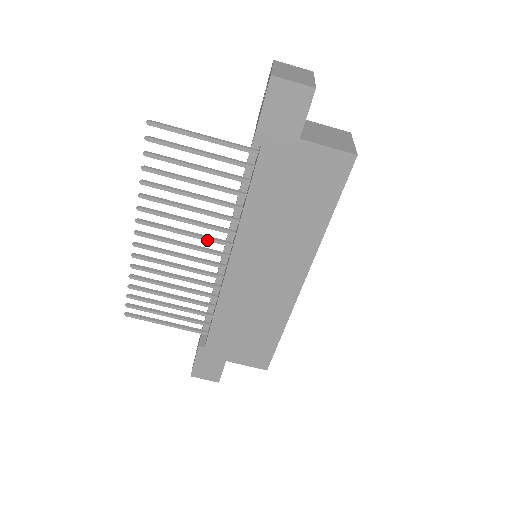
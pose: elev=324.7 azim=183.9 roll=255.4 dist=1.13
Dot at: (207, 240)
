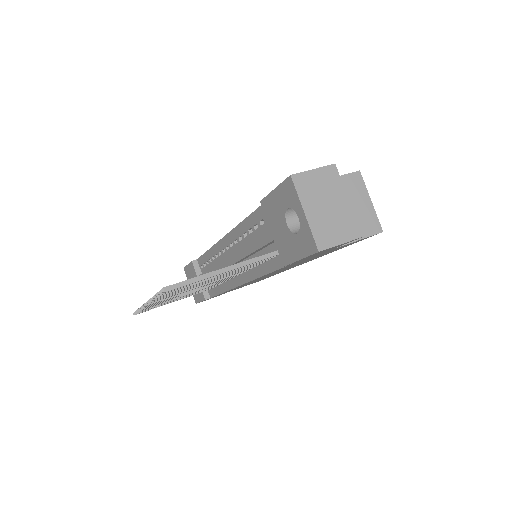
Dot at: occluded
